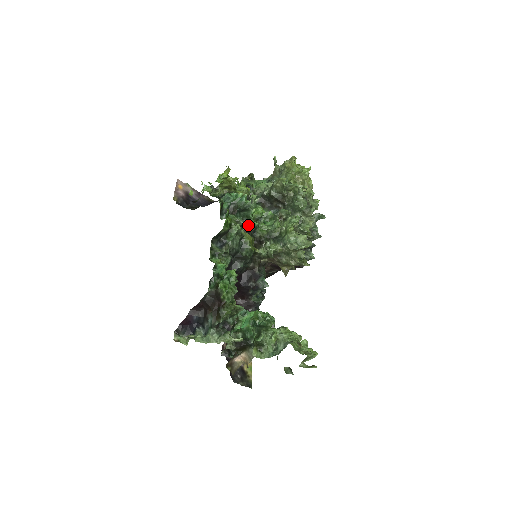
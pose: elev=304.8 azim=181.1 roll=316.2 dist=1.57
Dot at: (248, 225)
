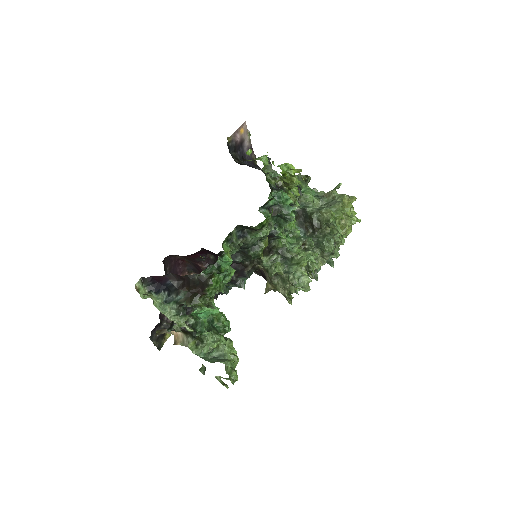
Dot at: (274, 232)
